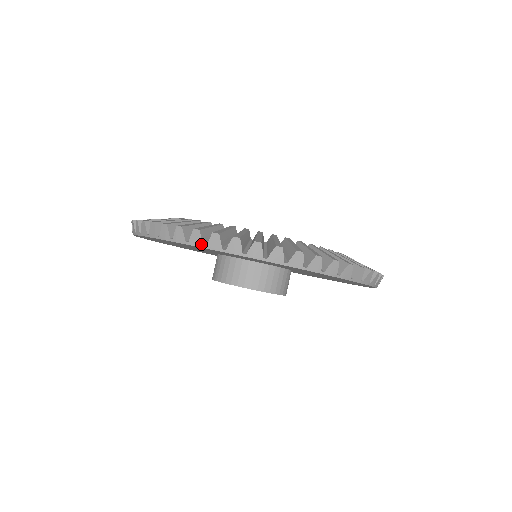
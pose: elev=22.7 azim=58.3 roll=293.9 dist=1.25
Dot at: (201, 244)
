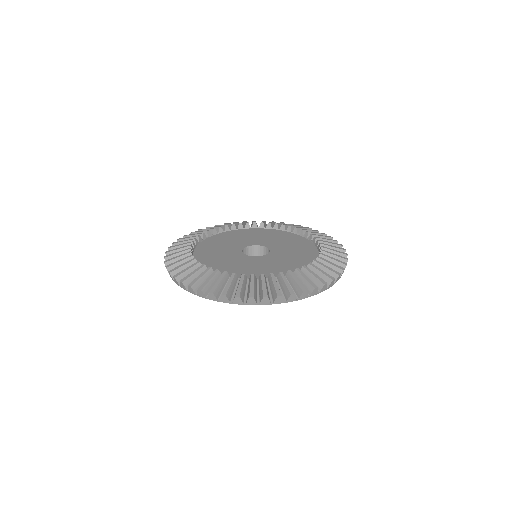
Dot at: (179, 285)
